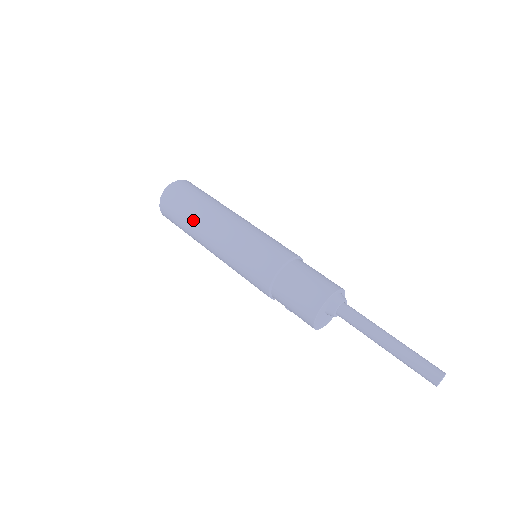
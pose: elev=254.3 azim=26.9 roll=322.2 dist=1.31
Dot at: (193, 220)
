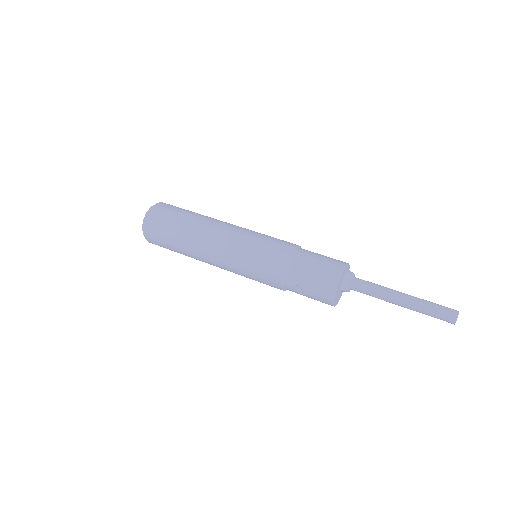
Dot at: (193, 220)
